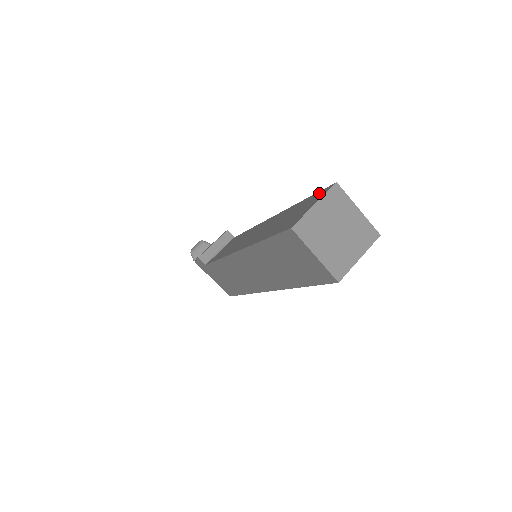
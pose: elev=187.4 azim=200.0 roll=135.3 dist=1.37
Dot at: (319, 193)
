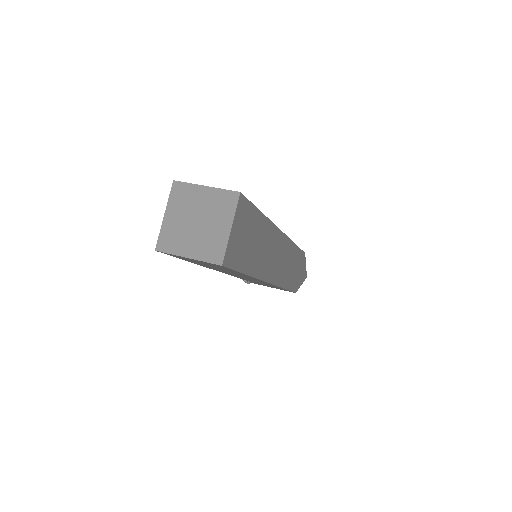
Dot at: occluded
